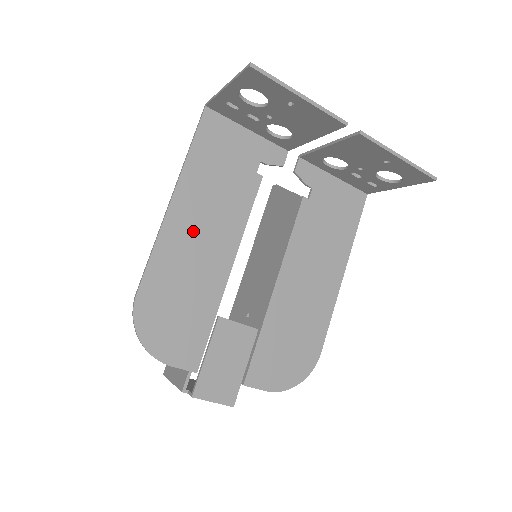
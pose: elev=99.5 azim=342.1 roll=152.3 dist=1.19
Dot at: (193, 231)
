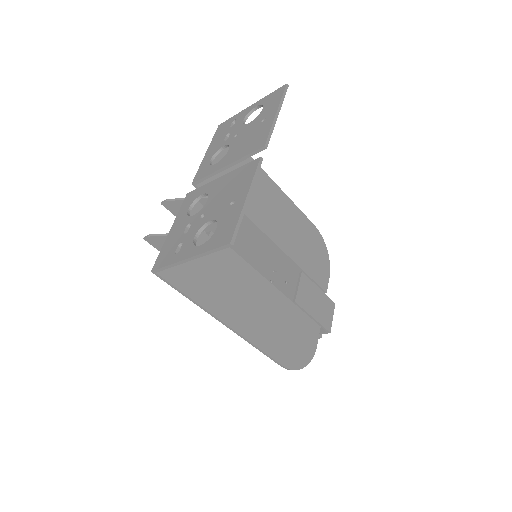
Dot at: (248, 311)
